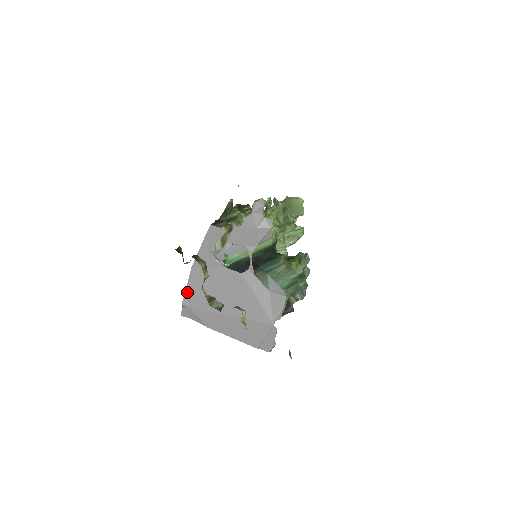
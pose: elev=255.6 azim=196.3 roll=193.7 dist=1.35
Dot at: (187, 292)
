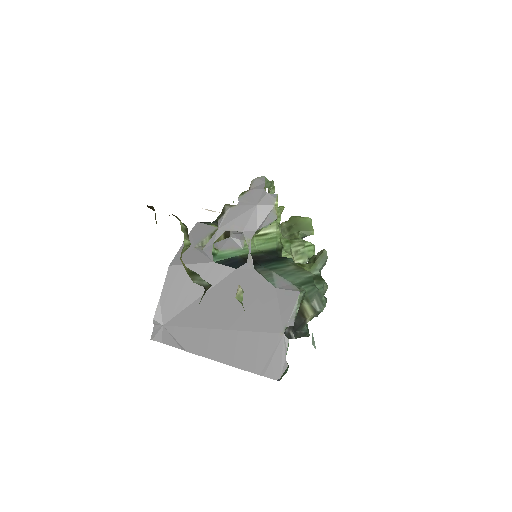
Dot at: (161, 302)
